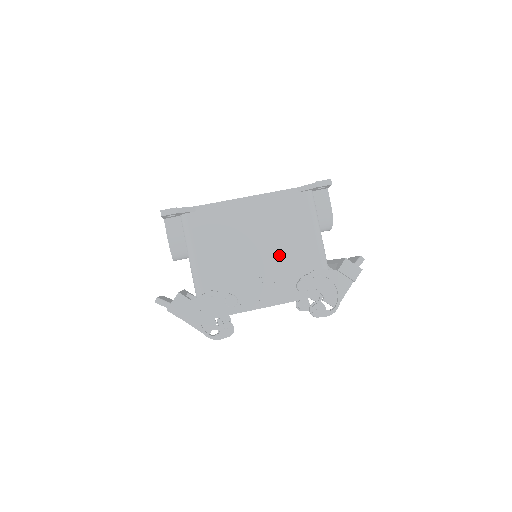
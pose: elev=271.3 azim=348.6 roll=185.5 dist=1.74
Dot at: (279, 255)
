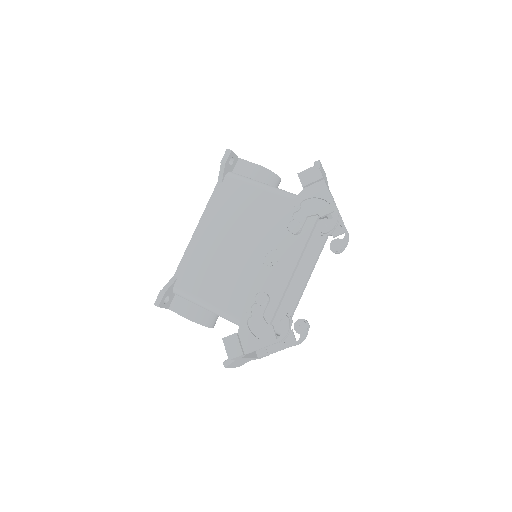
Dot at: (258, 232)
